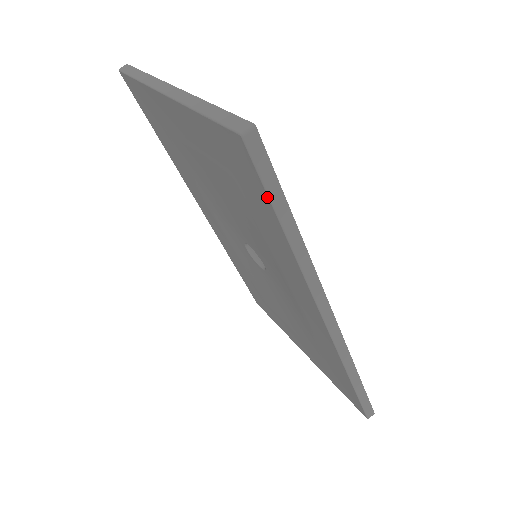
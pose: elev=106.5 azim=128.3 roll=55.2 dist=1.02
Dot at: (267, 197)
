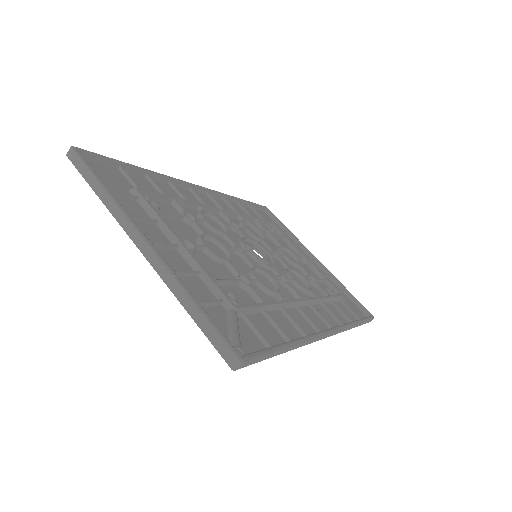
Dot at: occluded
